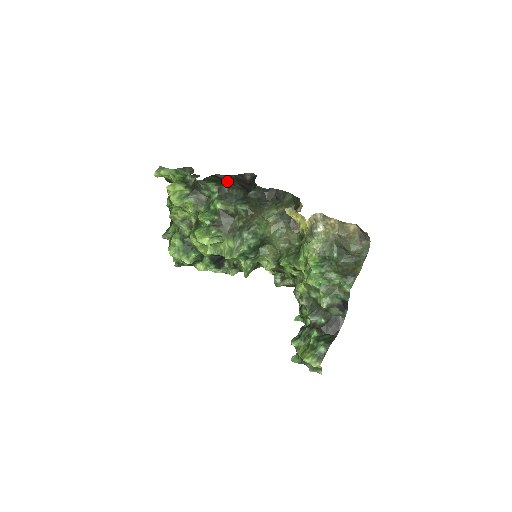
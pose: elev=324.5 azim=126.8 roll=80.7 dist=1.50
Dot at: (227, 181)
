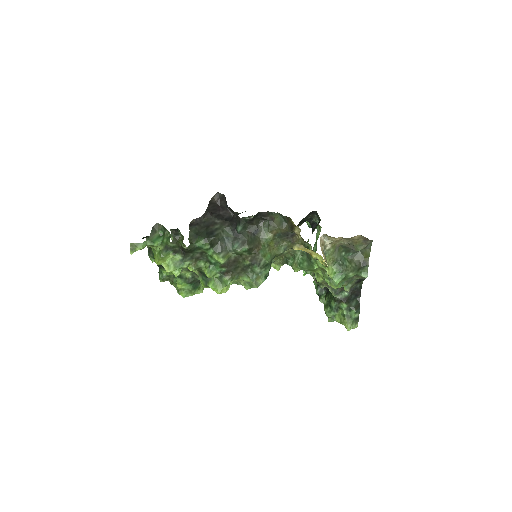
Dot at: (206, 224)
